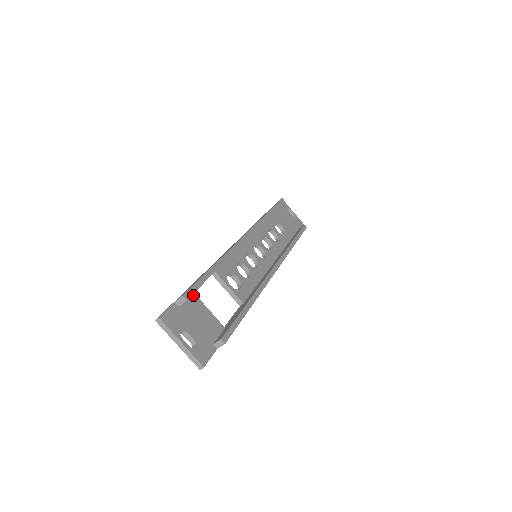
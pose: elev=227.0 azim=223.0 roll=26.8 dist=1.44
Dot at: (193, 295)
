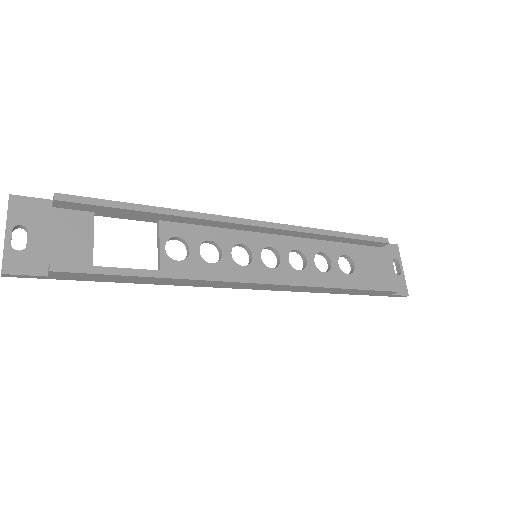
Dot at: (90, 214)
